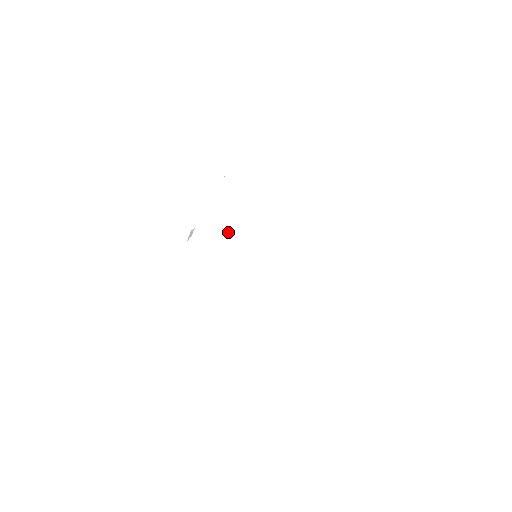
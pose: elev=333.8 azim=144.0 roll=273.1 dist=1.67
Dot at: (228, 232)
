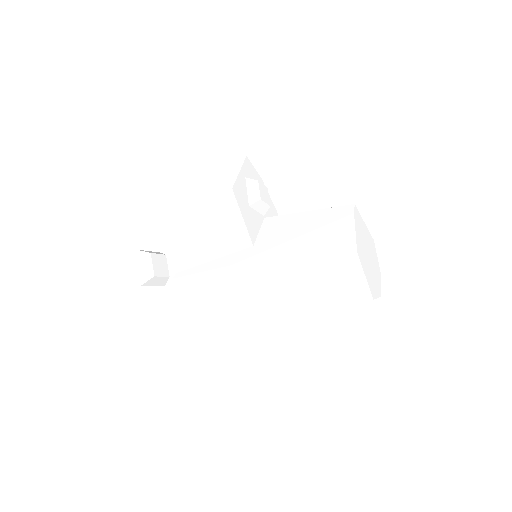
Dot at: occluded
